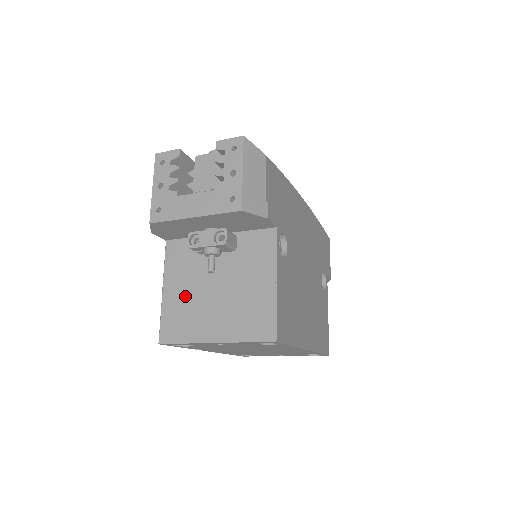
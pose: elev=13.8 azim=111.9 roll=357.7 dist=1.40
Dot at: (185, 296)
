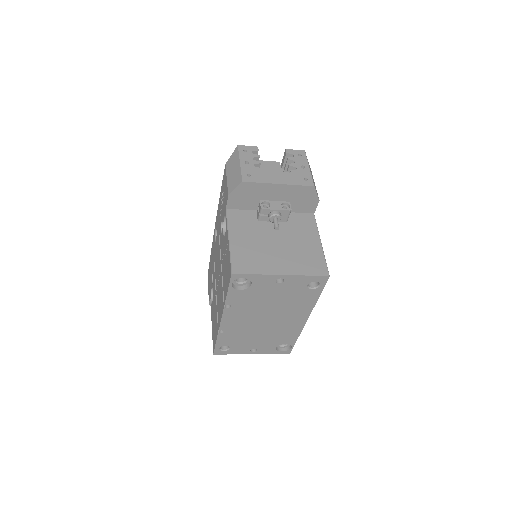
Dot at: (251, 244)
